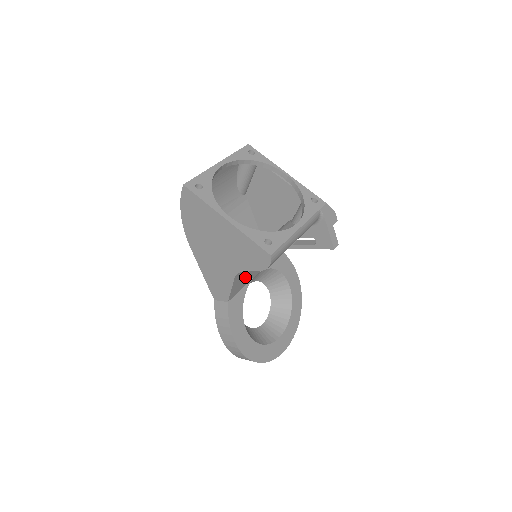
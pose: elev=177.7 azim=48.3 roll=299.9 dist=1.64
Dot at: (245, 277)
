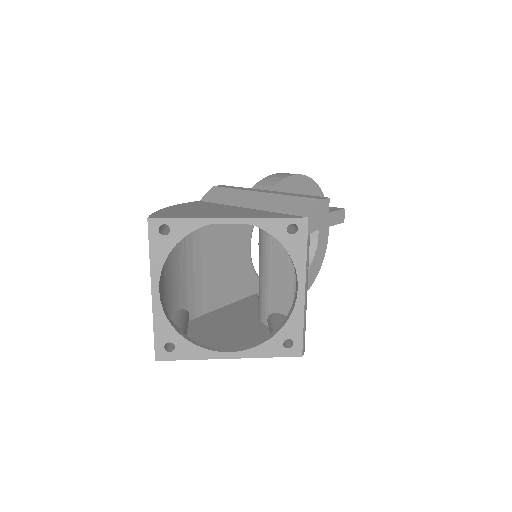
Dot at: occluded
